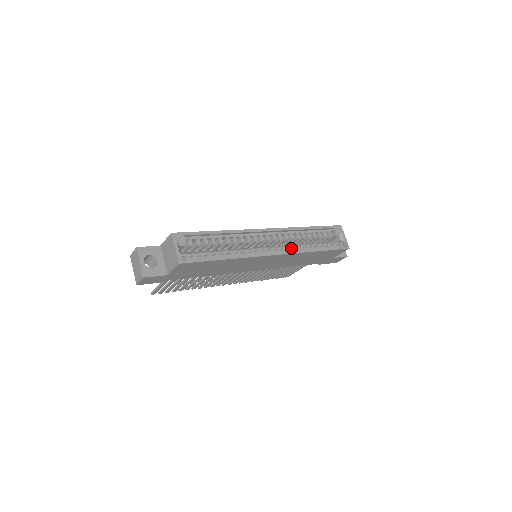
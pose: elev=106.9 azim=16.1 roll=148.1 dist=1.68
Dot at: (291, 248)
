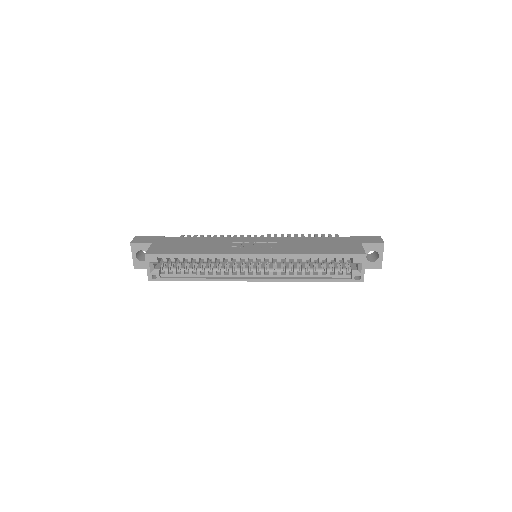
Dot at: (280, 273)
